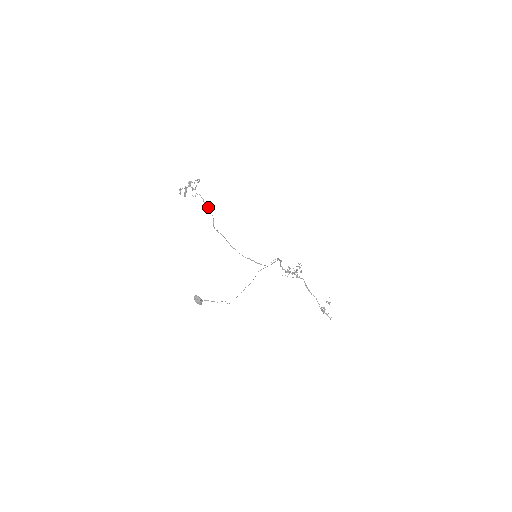
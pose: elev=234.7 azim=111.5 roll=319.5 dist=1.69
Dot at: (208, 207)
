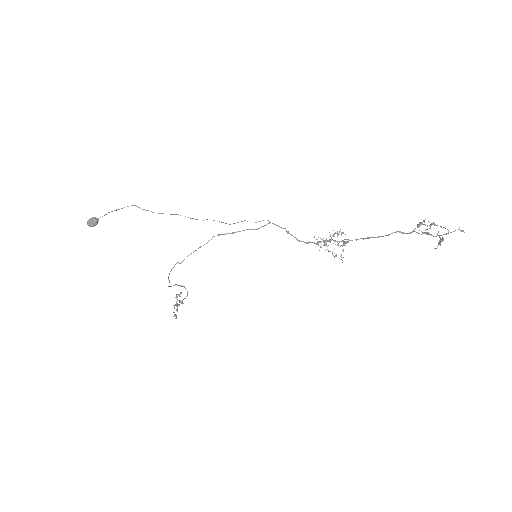
Dot at: (174, 266)
